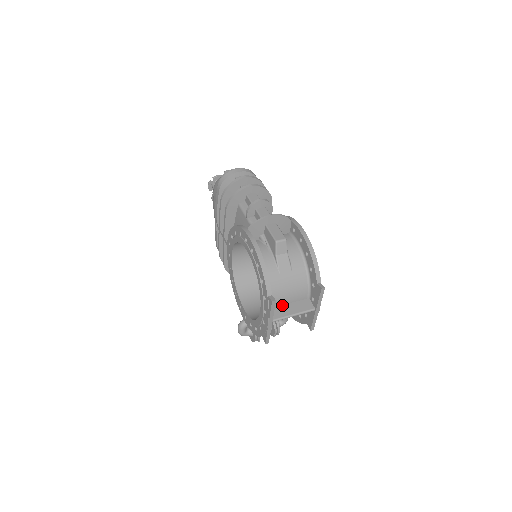
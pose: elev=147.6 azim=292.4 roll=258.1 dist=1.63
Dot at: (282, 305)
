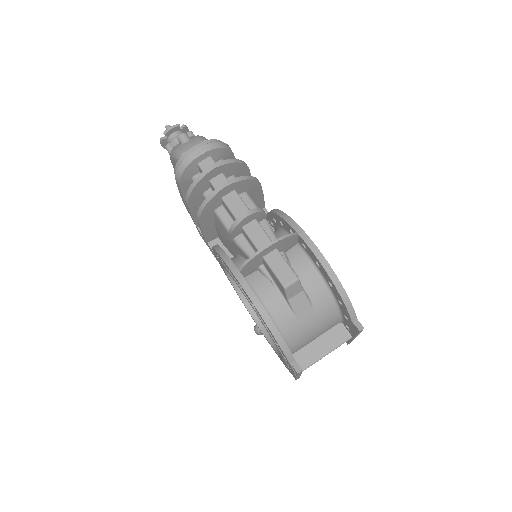
Dot at: (308, 344)
